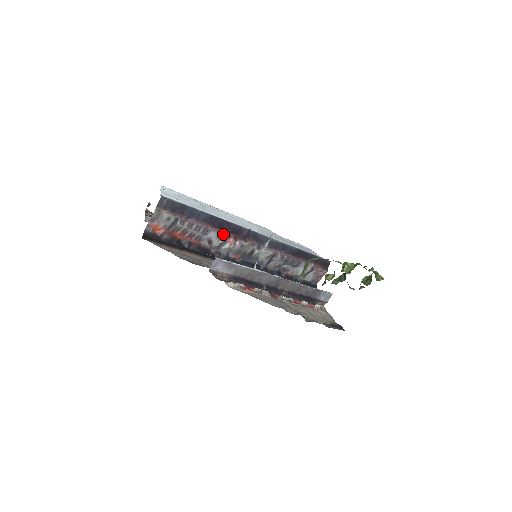
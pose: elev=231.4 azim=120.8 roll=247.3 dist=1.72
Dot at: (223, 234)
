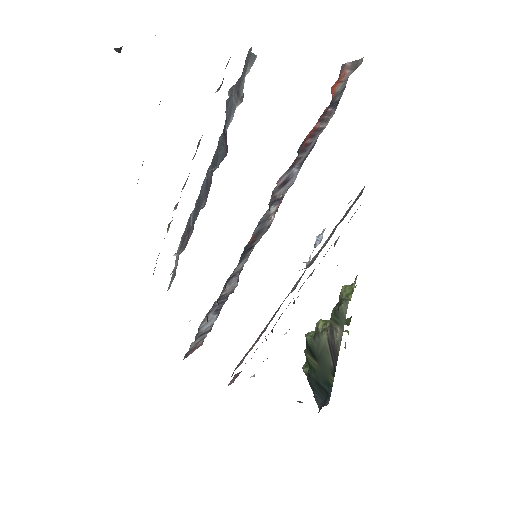
Dot at: occluded
